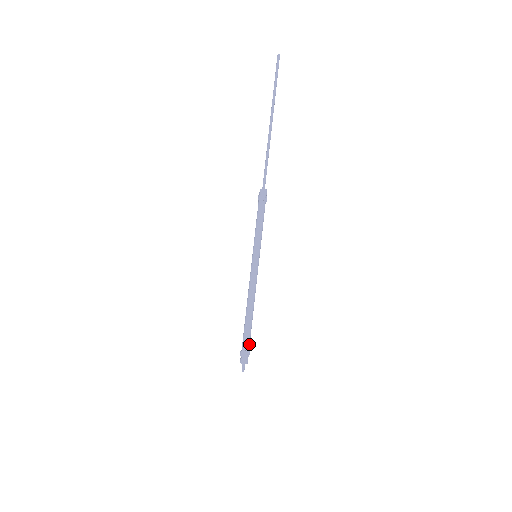
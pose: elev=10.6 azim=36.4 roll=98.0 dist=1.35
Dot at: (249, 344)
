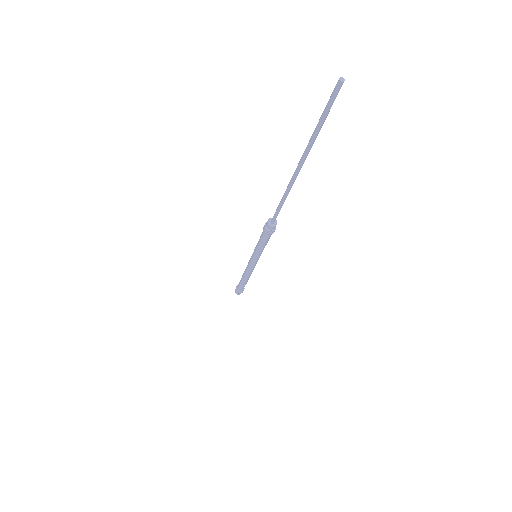
Dot at: (242, 289)
